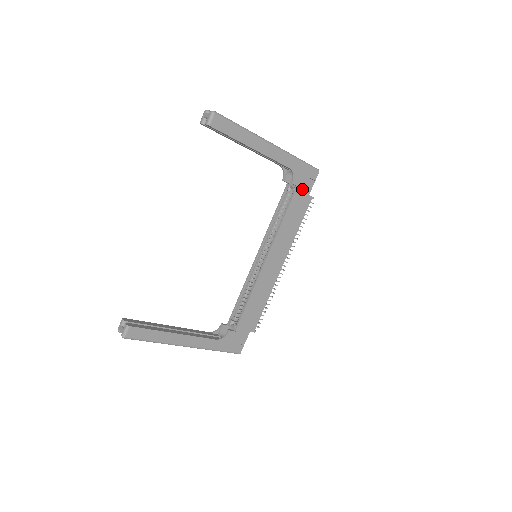
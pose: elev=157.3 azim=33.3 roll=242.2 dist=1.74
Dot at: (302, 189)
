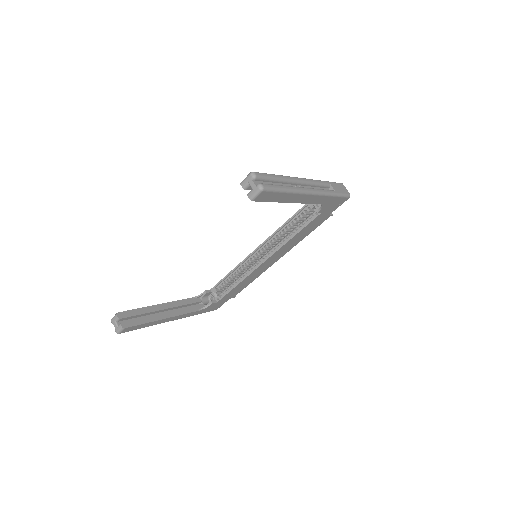
Dot at: (325, 213)
